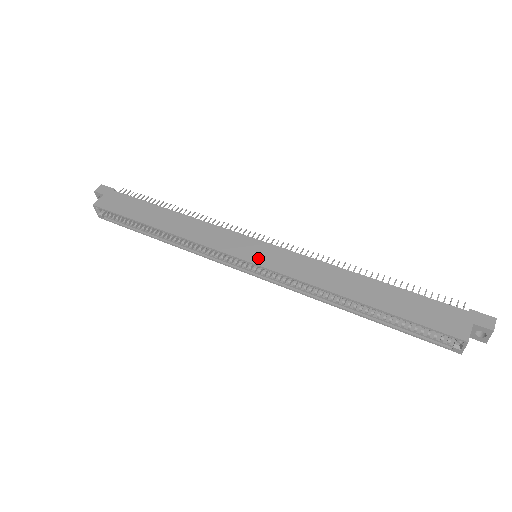
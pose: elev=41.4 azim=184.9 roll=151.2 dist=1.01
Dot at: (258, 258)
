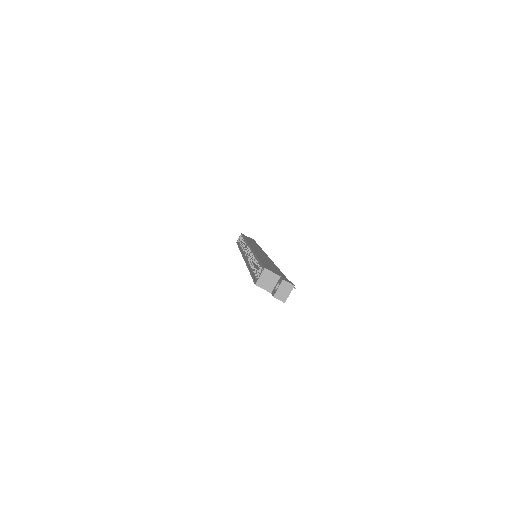
Dot at: (255, 248)
